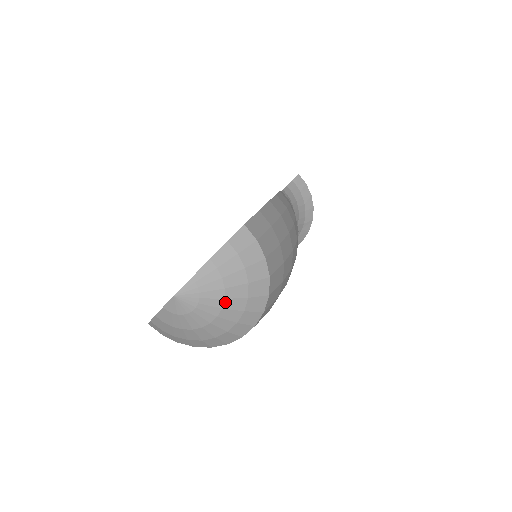
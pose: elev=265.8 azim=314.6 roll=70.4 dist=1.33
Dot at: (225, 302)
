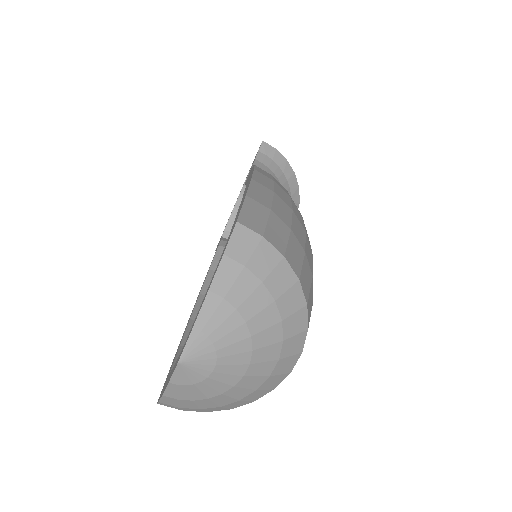
Dot at: (253, 340)
